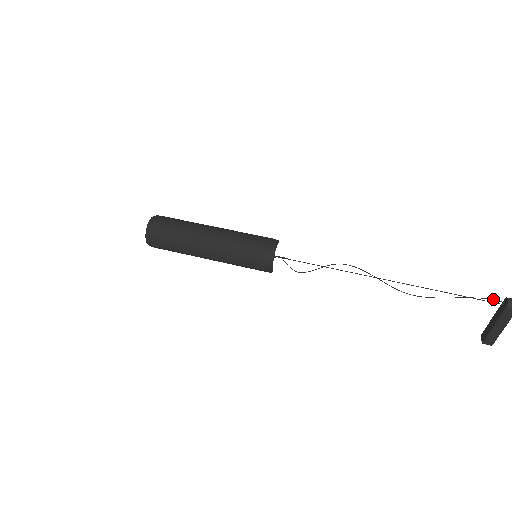
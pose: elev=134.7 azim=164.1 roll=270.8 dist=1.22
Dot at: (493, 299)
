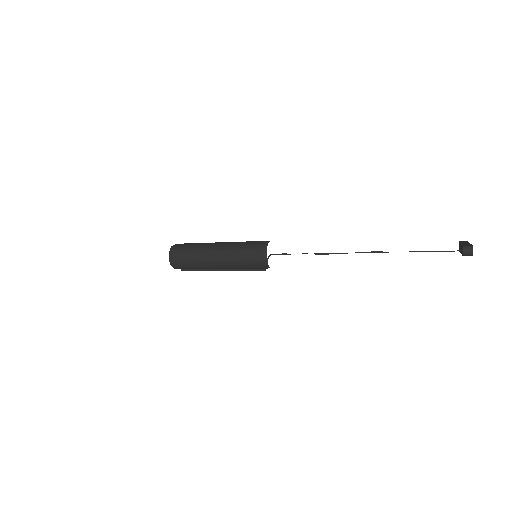
Dot at: (451, 251)
